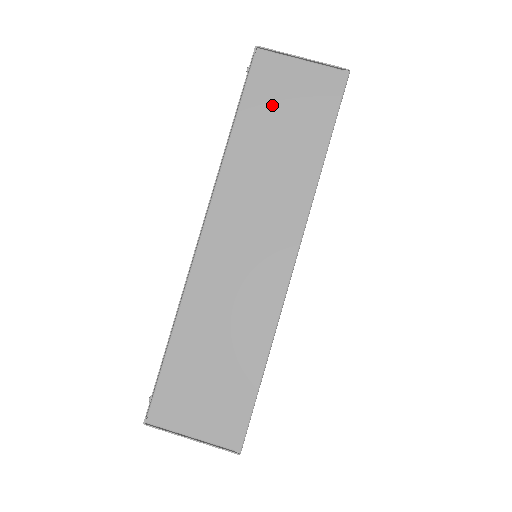
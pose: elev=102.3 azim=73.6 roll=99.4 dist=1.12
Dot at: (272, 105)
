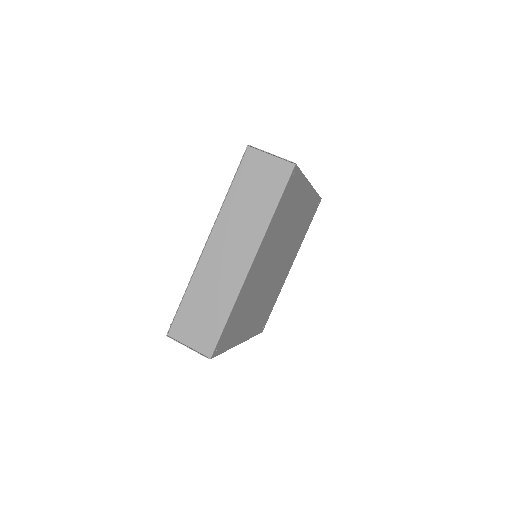
Dot at: (252, 178)
